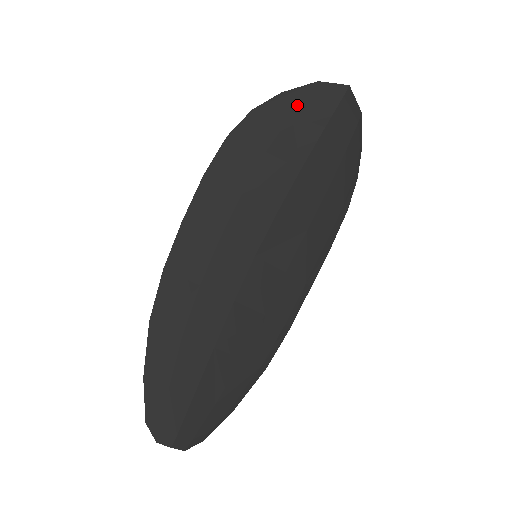
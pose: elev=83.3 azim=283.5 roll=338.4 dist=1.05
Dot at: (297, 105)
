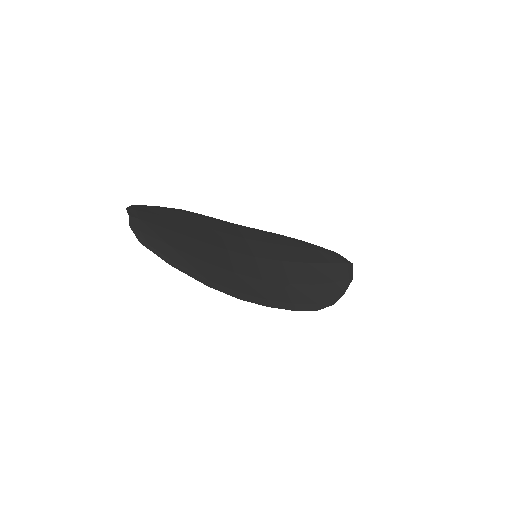
Dot at: (322, 250)
